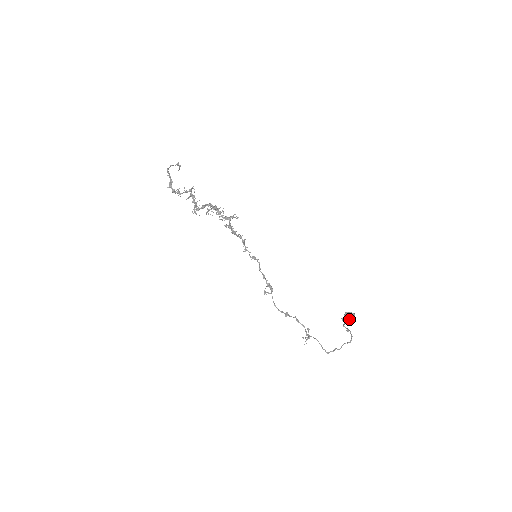
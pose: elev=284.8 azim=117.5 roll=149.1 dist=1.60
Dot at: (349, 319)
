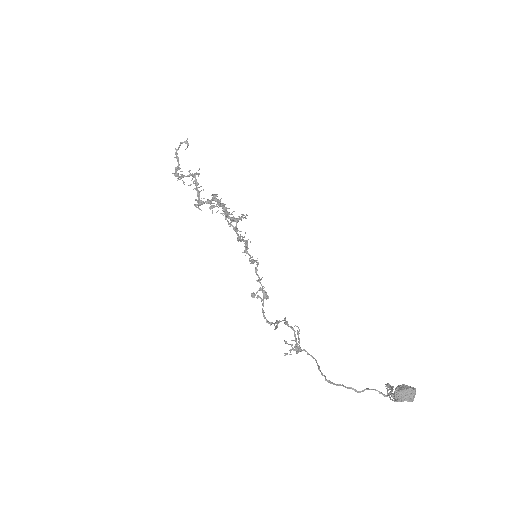
Dot at: (404, 395)
